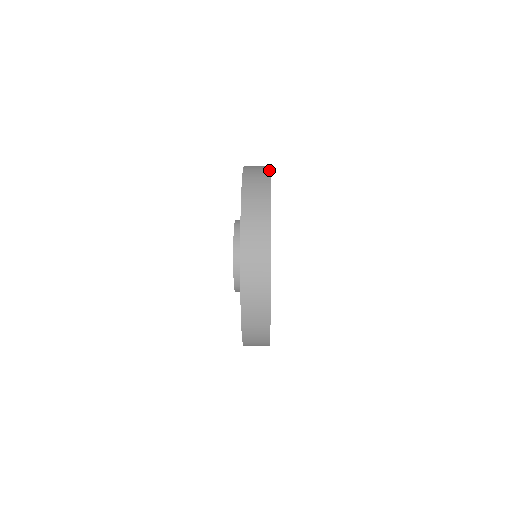
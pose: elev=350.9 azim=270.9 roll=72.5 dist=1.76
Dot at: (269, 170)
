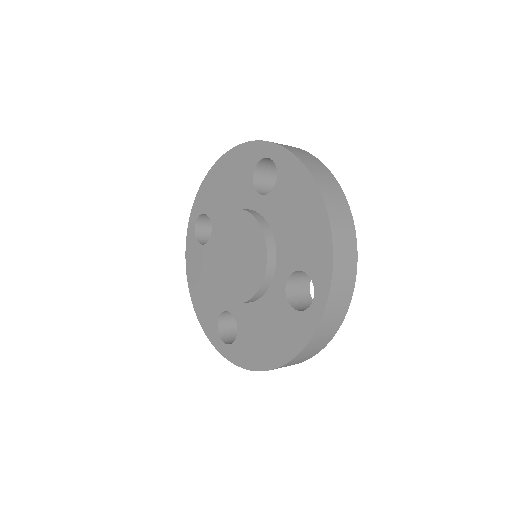
Dot at: (299, 148)
